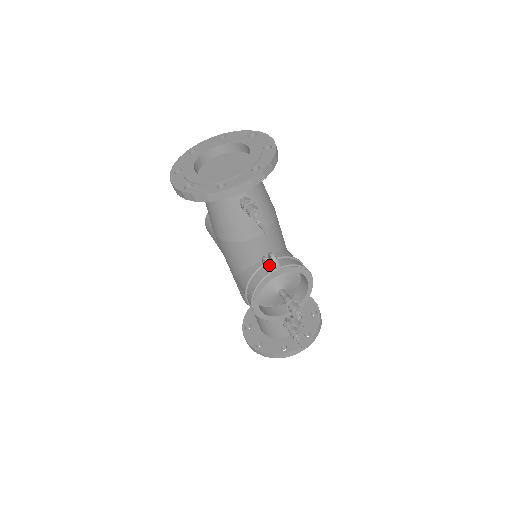
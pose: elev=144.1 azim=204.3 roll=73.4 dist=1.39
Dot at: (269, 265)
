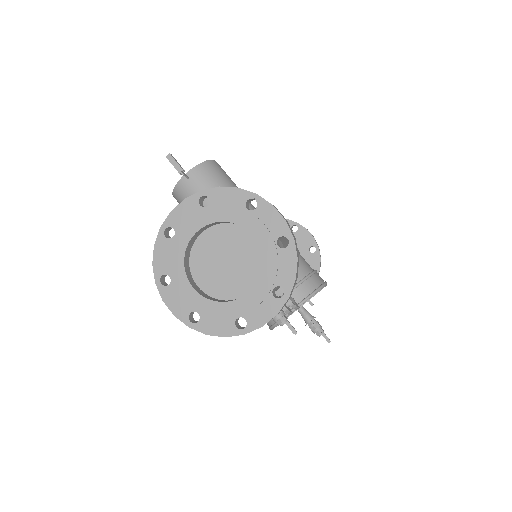
Dot at: (288, 313)
